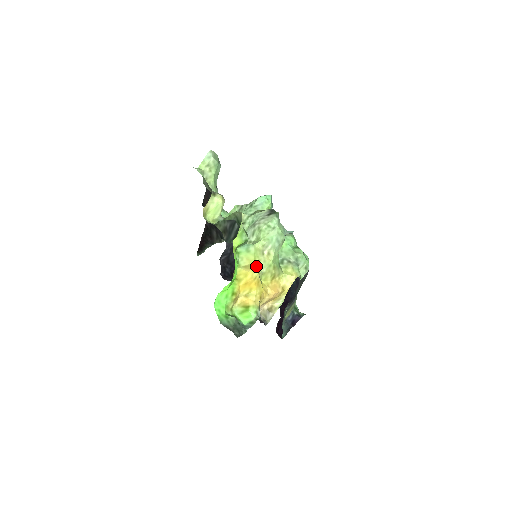
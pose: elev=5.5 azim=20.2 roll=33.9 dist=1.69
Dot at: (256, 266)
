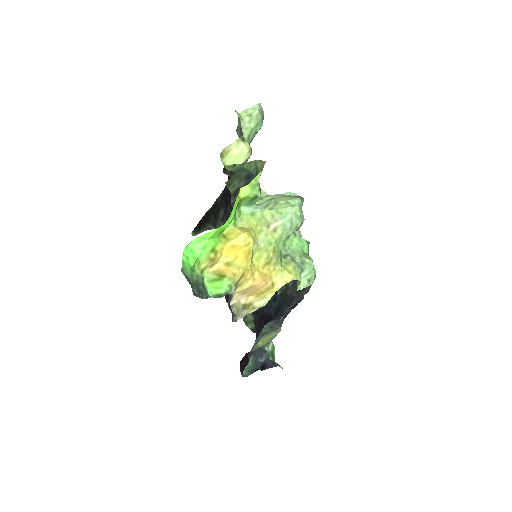
Dot at: (254, 233)
